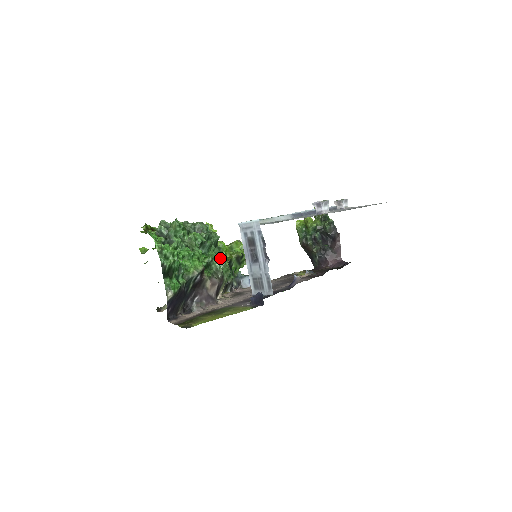
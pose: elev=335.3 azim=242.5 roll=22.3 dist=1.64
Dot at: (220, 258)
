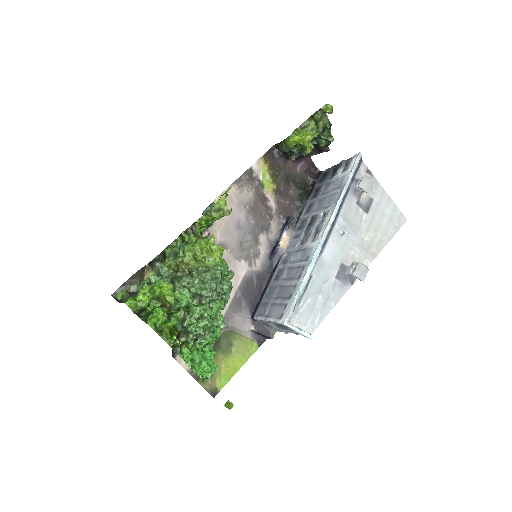
Dot at: occluded
